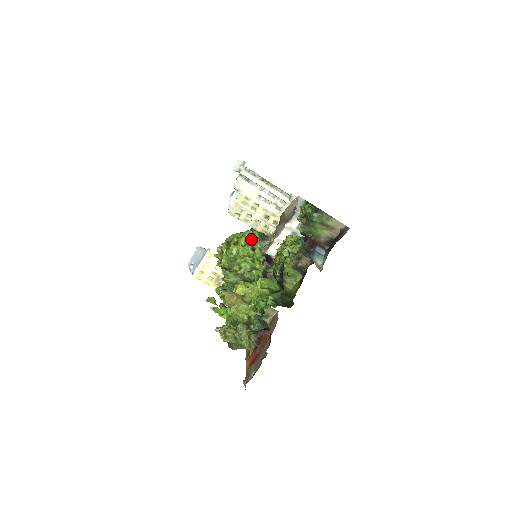
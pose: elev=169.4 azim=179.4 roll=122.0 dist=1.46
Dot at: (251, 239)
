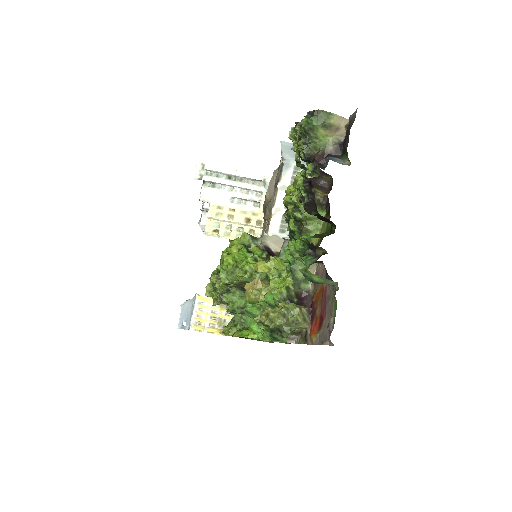
Dot at: (242, 244)
